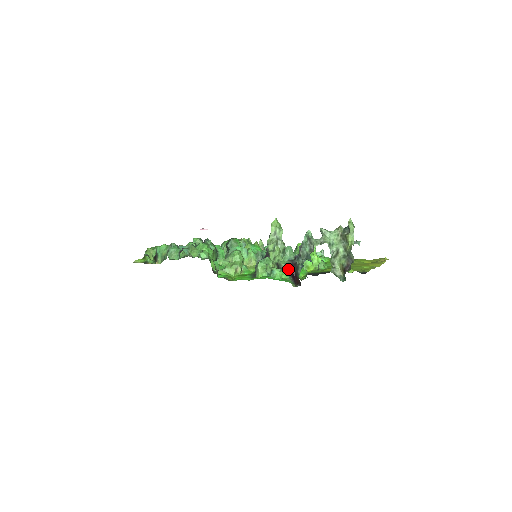
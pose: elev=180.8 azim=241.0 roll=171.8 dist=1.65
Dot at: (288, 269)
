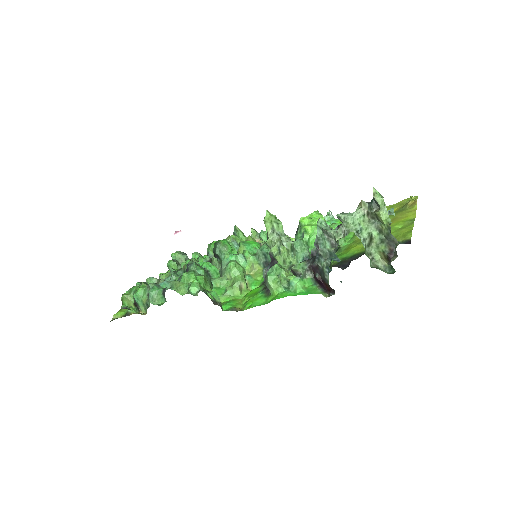
Dot at: (309, 275)
